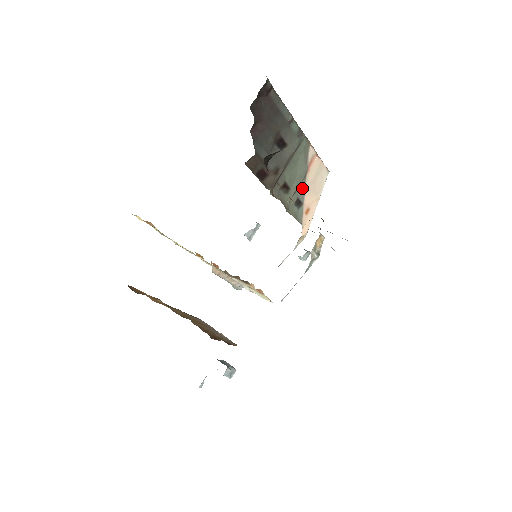
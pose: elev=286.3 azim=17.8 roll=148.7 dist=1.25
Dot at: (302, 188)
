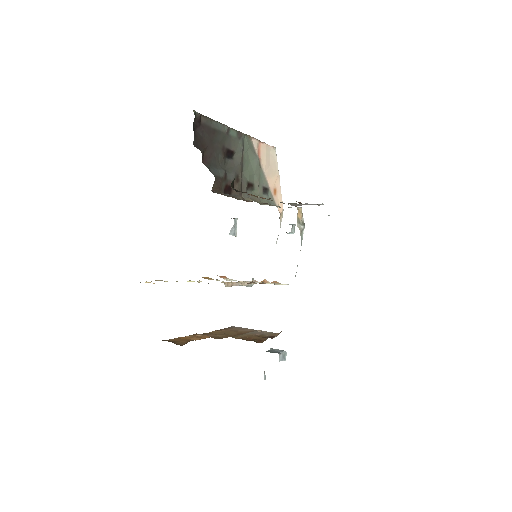
Dot at: (262, 177)
